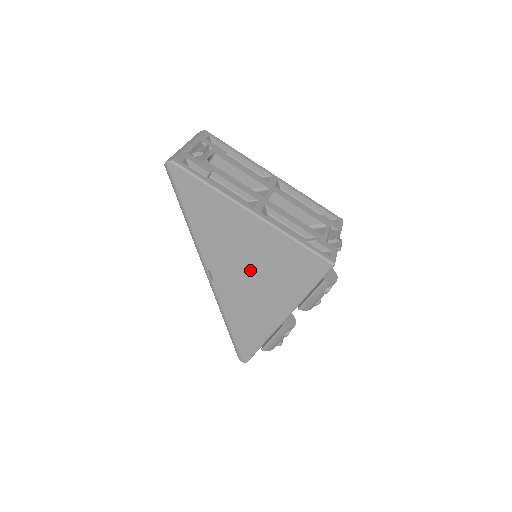
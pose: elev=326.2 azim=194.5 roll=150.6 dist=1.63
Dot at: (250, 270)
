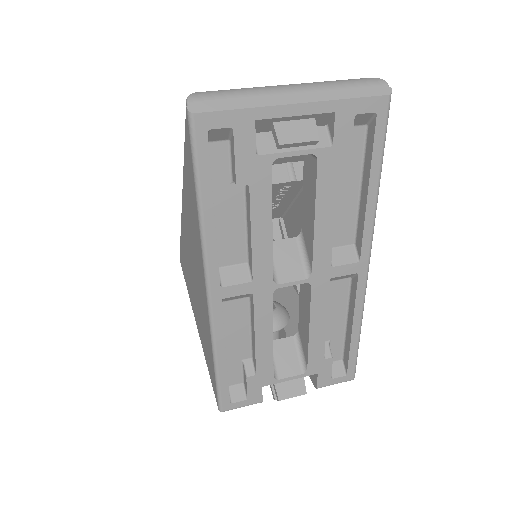
Dot at: (194, 277)
